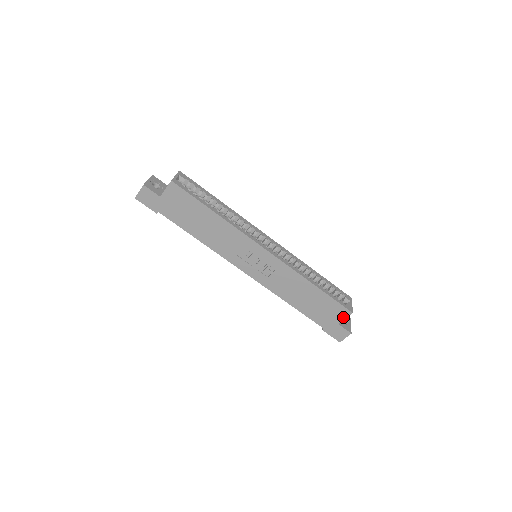
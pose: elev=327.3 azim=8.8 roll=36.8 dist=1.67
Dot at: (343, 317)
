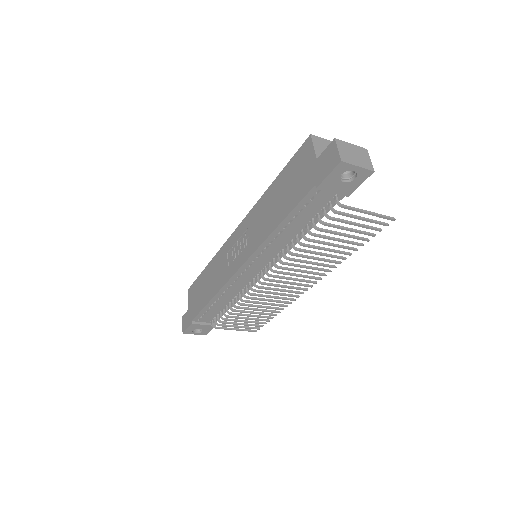
Dot at: (311, 150)
